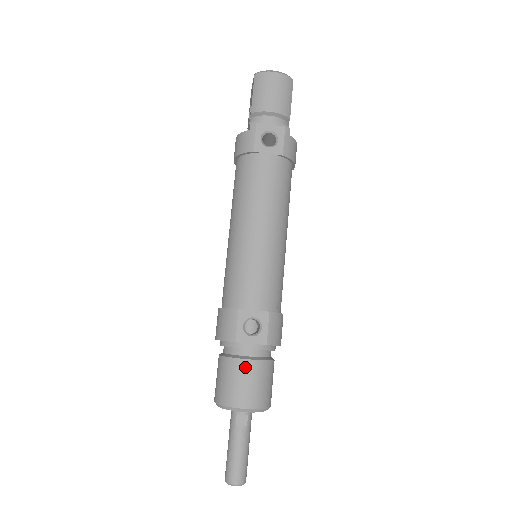
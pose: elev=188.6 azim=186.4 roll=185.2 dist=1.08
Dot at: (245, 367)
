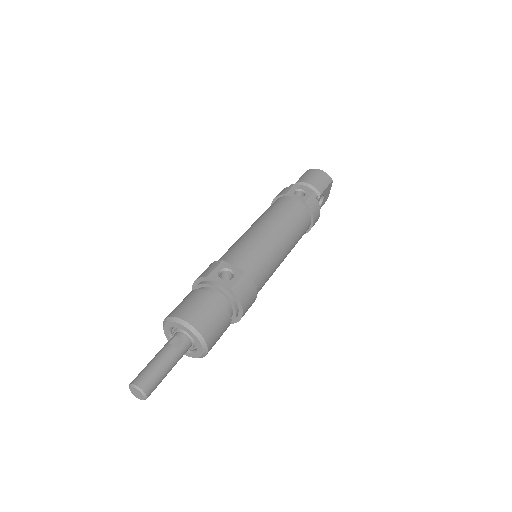
Dot at: (204, 296)
